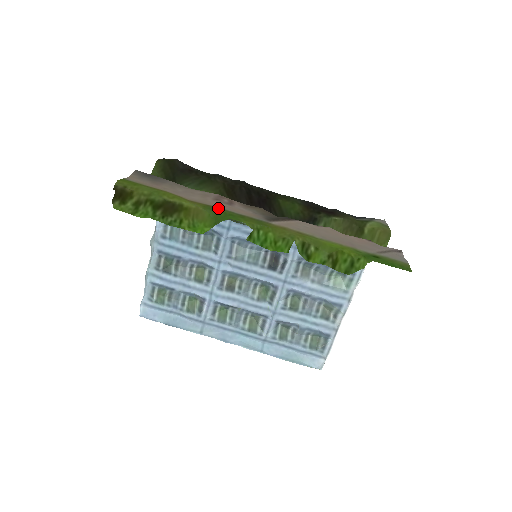
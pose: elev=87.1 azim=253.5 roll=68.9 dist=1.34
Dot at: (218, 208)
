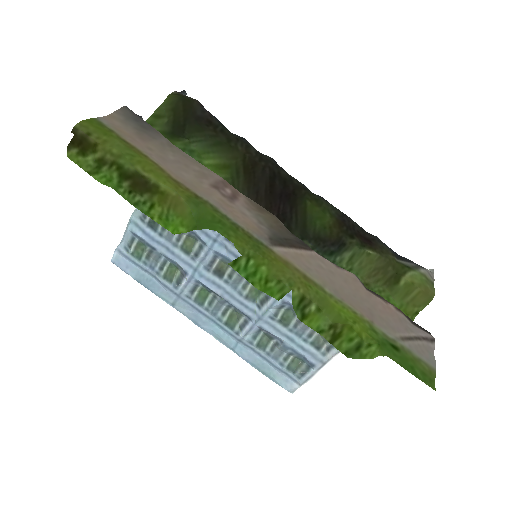
Dot at: (208, 205)
